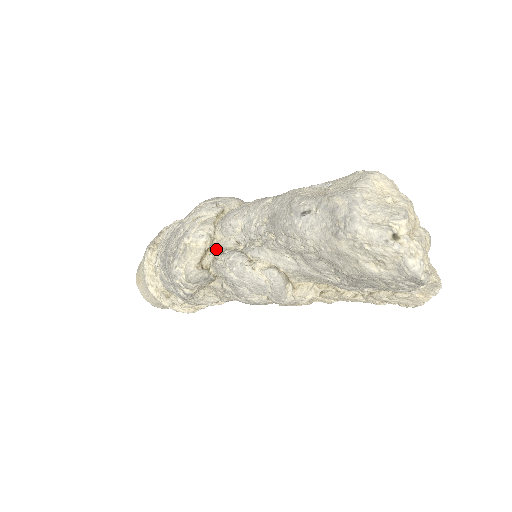
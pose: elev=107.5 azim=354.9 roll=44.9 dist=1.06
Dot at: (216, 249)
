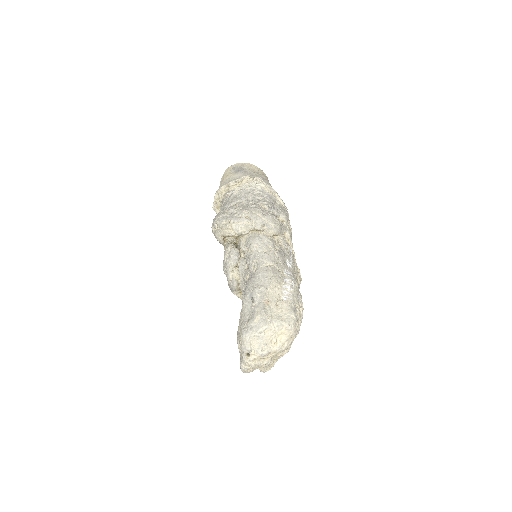
Dot at: (238, 239)
